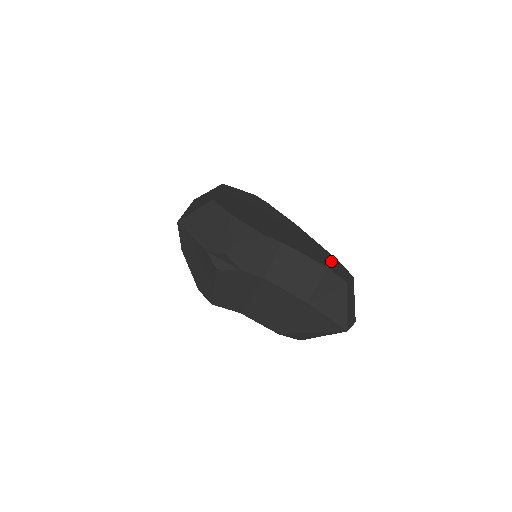
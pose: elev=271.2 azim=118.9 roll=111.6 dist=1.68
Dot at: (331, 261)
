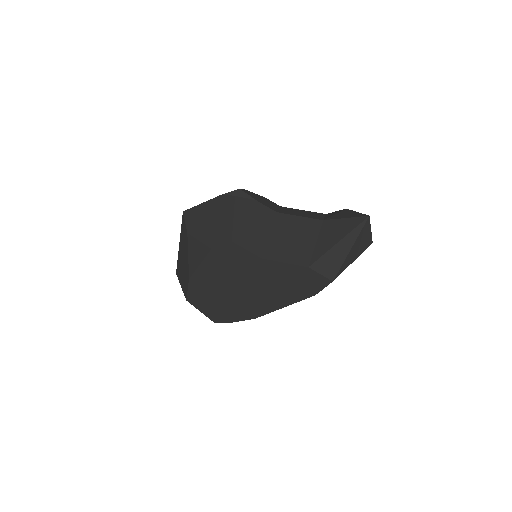
Dot at: occluded
